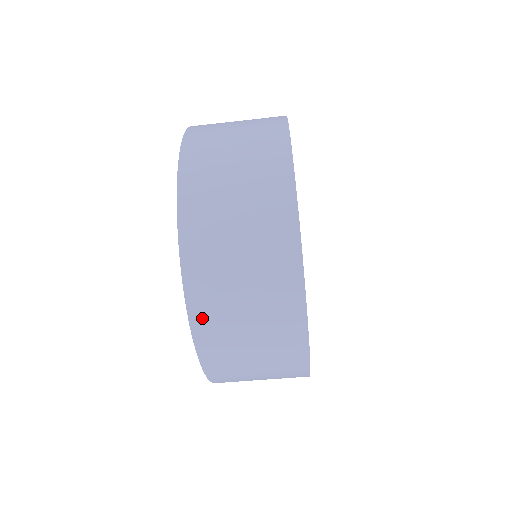
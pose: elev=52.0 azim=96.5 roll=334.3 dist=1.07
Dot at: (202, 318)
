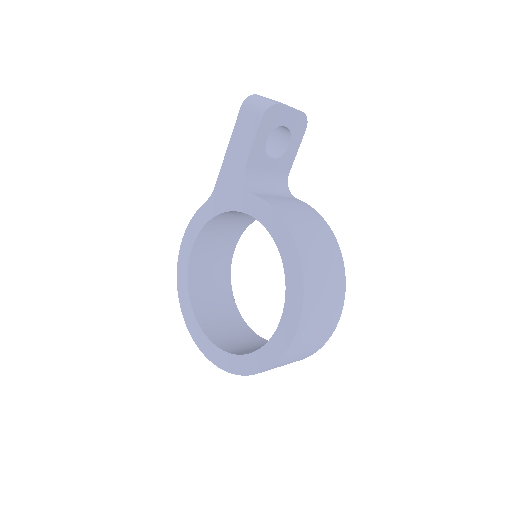
Dot at: occluded
